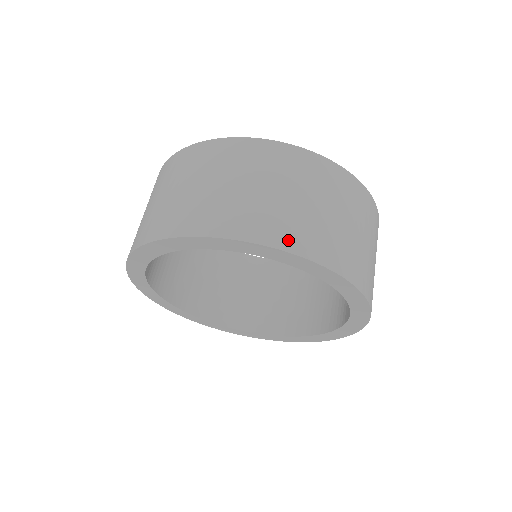
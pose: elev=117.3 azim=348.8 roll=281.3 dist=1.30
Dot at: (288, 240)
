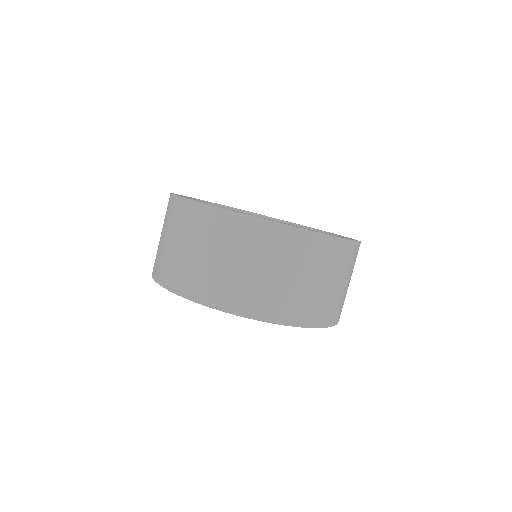
Dot at: (299, 318)
